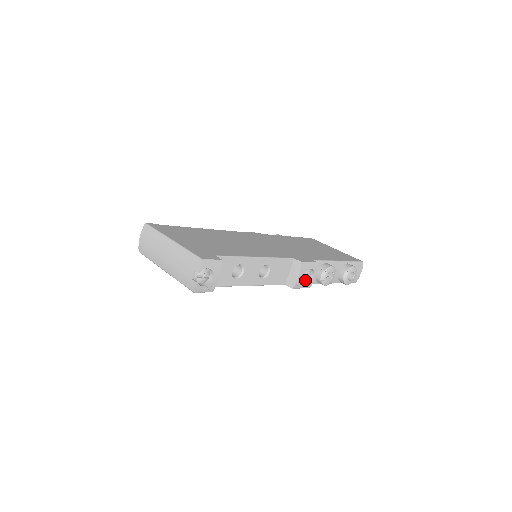
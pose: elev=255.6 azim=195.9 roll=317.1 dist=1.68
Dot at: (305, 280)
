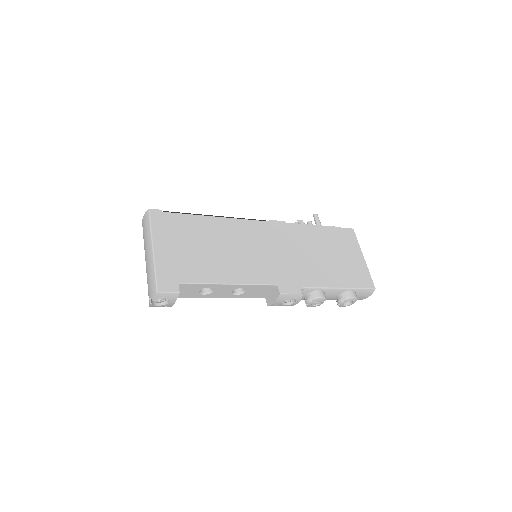
Dot at: (285, 302)
